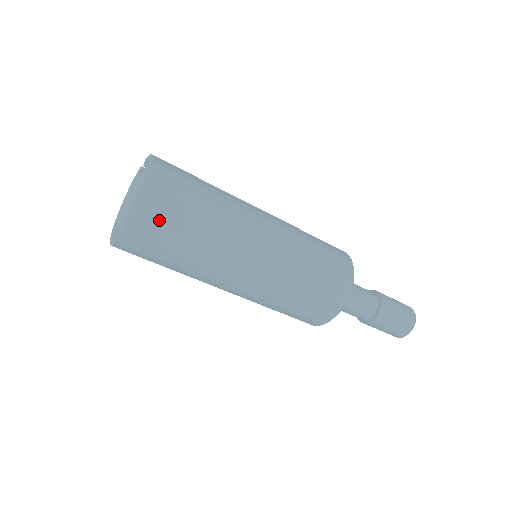
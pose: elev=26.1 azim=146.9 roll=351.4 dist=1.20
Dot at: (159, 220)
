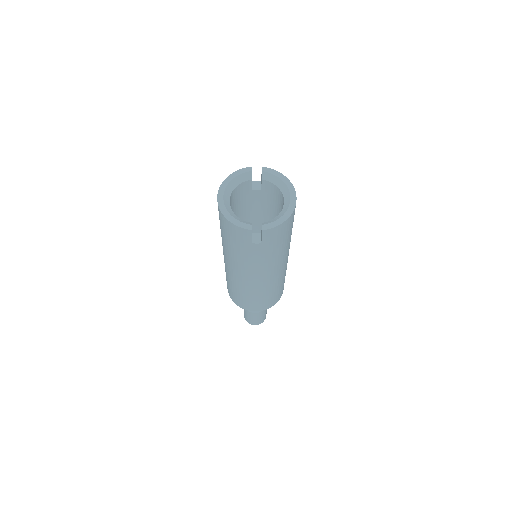
Dot at: (286, 229)
